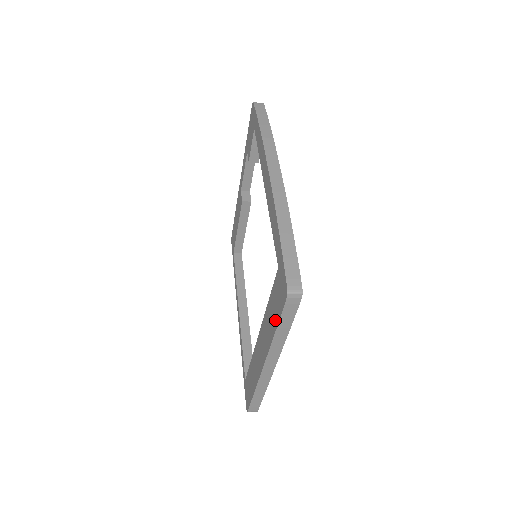
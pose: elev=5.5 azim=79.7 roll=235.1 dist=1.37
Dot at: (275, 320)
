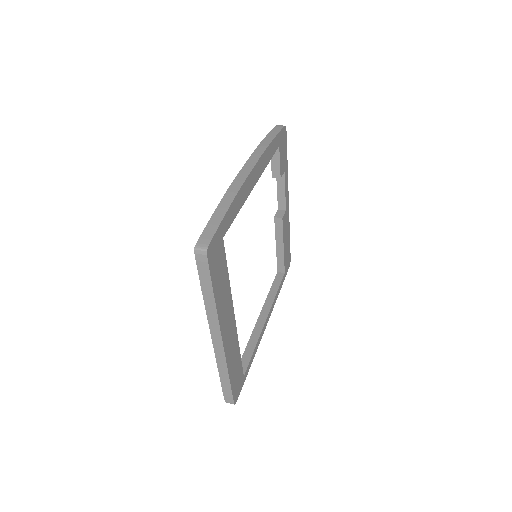
Dot at: occluded
